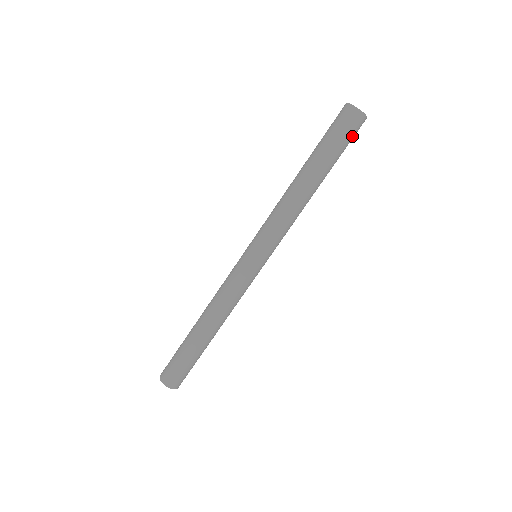
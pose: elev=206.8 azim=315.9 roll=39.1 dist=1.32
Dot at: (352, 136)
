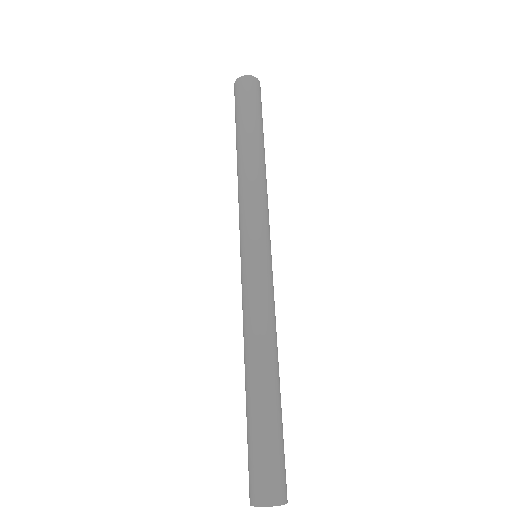
Dot at: (261, 104)
